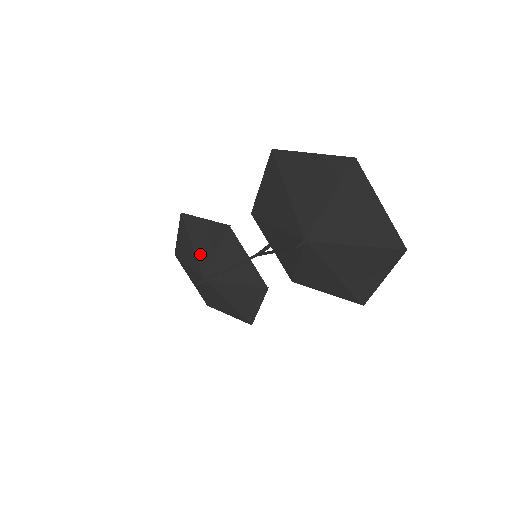
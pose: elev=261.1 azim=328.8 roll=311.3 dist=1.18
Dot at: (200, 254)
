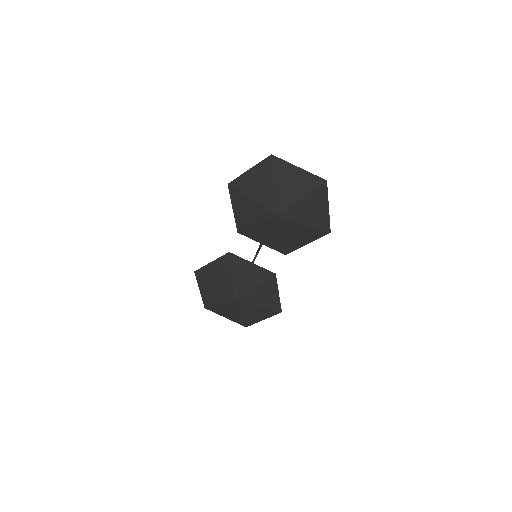
Dot at: (222, 286)
